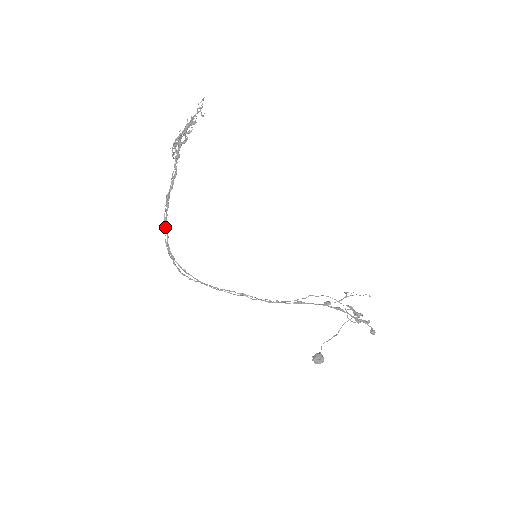
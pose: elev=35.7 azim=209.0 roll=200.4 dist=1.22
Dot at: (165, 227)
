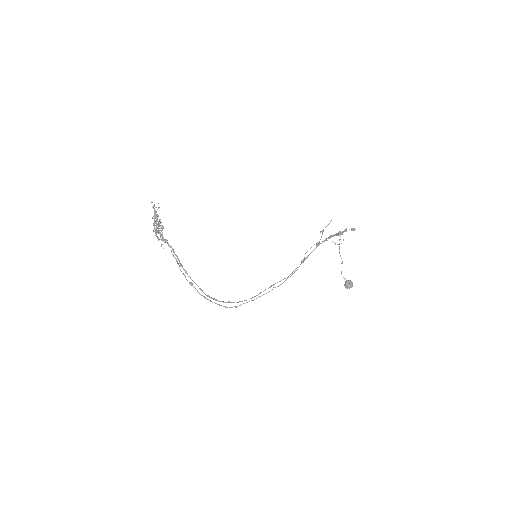
Dot at: (195, 288)
